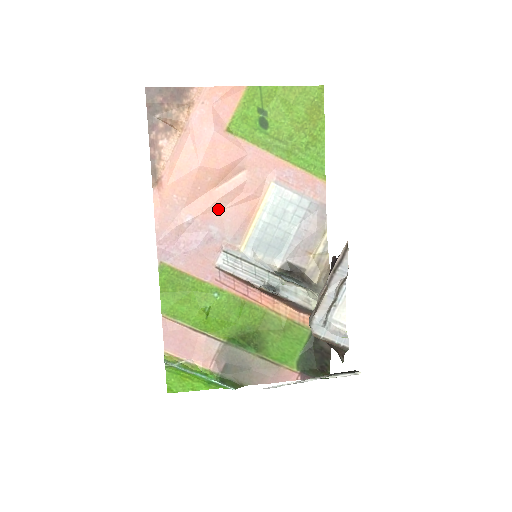
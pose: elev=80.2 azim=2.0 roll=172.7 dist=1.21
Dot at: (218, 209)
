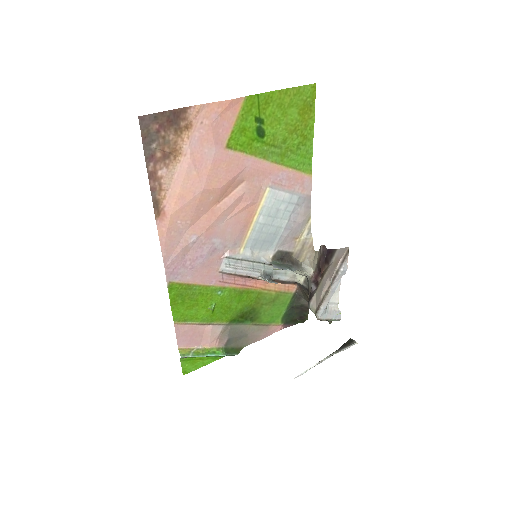
Dot at: (220, 223)
